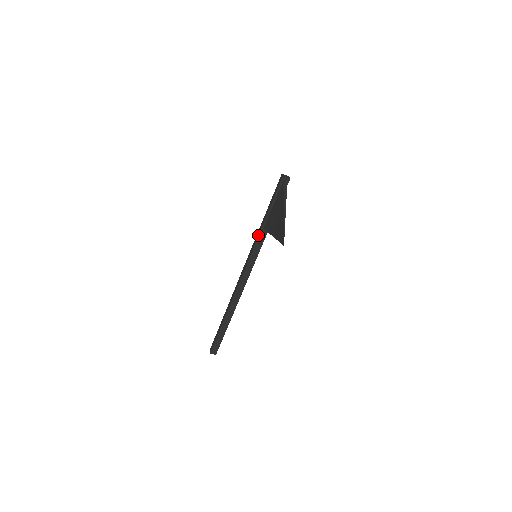
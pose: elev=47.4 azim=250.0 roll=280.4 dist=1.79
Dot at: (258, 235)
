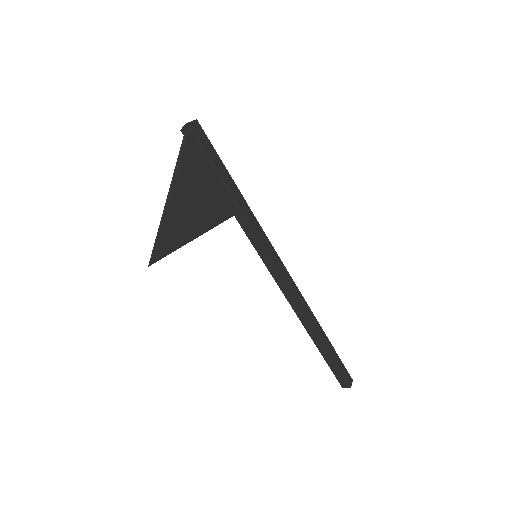
Dot at: occluded
